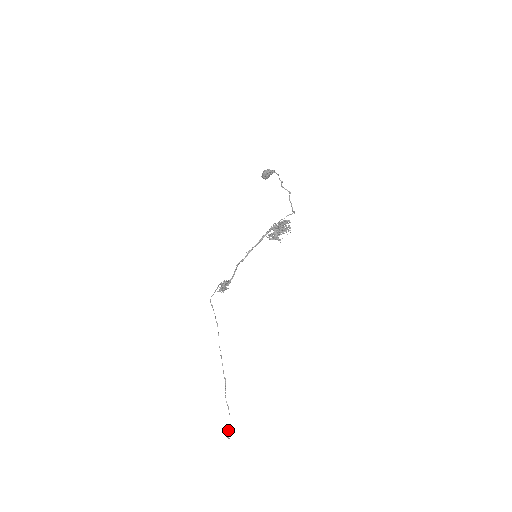
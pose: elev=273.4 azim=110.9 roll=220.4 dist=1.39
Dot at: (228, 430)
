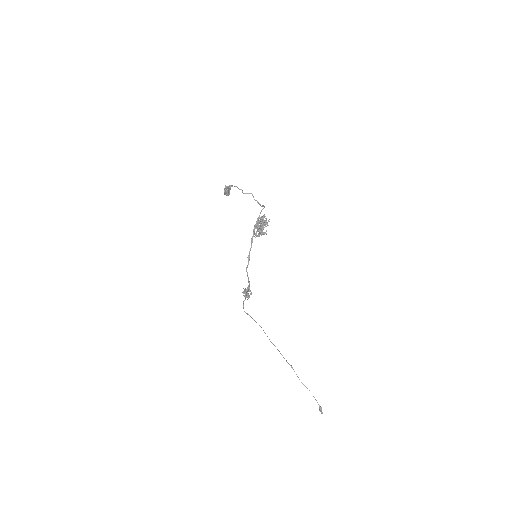
Dot at: occluded
